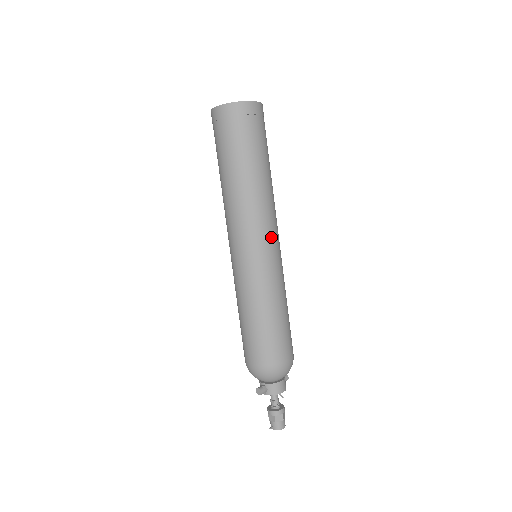
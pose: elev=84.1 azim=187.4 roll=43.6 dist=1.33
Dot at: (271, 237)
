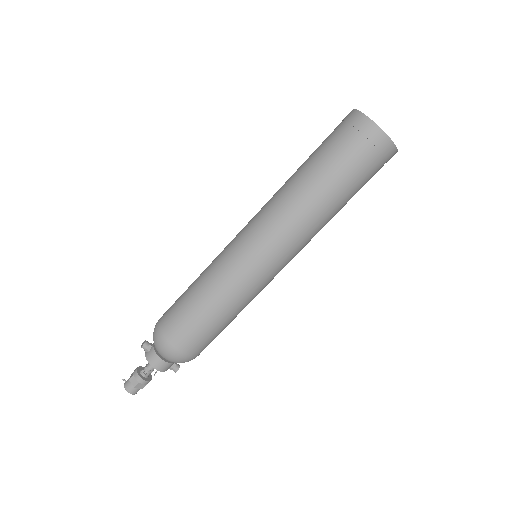
Dot at: (271, 249)
